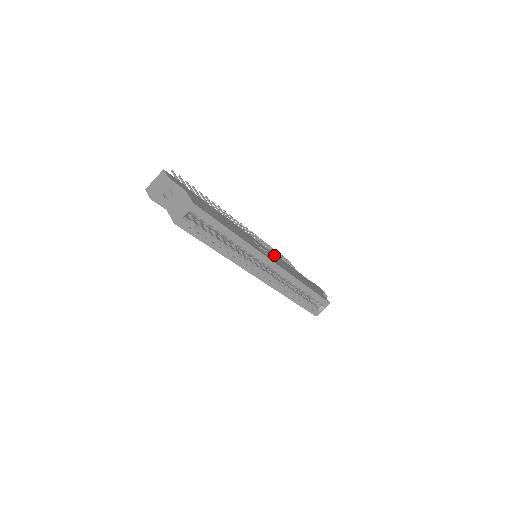
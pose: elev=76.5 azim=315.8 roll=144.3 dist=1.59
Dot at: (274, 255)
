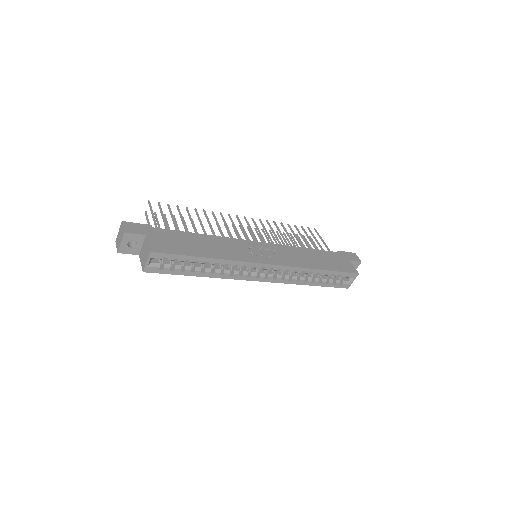
Dot at: (277, 248)
